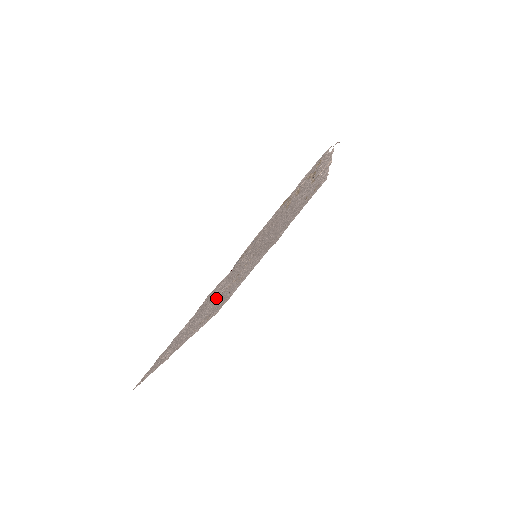
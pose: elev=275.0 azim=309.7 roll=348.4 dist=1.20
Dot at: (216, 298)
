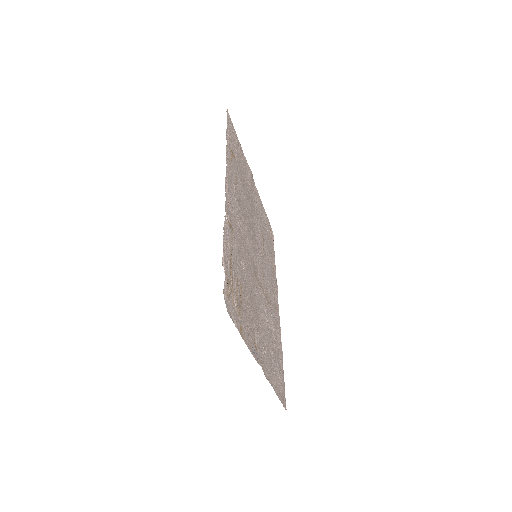
Dot at: (267, 318)
